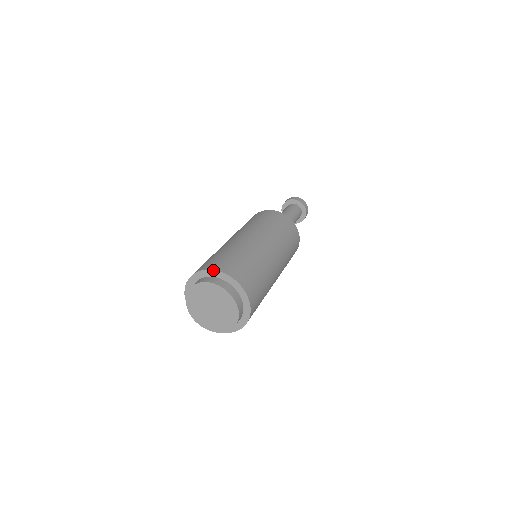
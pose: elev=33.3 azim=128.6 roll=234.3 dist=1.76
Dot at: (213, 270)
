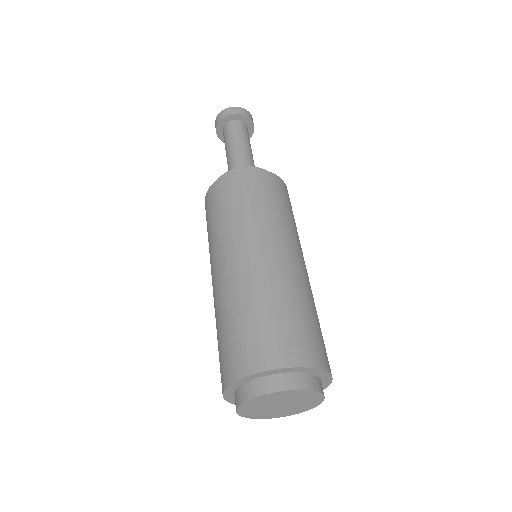
Dot at: (317, 369)
